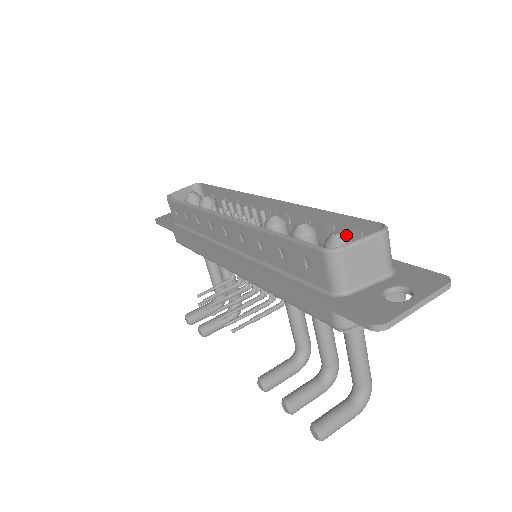
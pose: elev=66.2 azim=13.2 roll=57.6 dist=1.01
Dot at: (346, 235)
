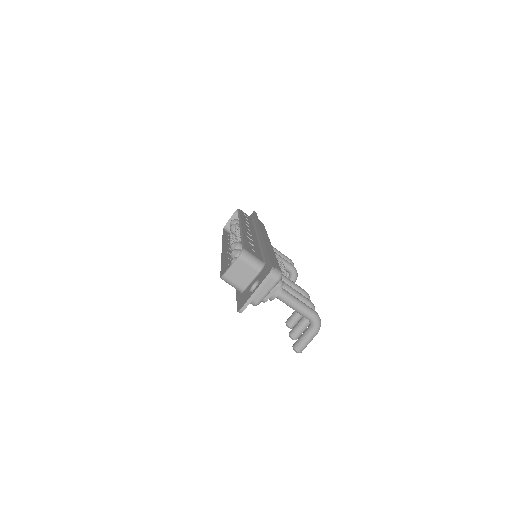
Dot at: occluded
